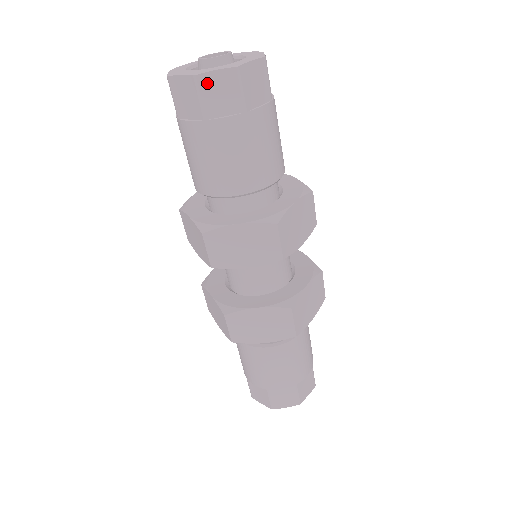
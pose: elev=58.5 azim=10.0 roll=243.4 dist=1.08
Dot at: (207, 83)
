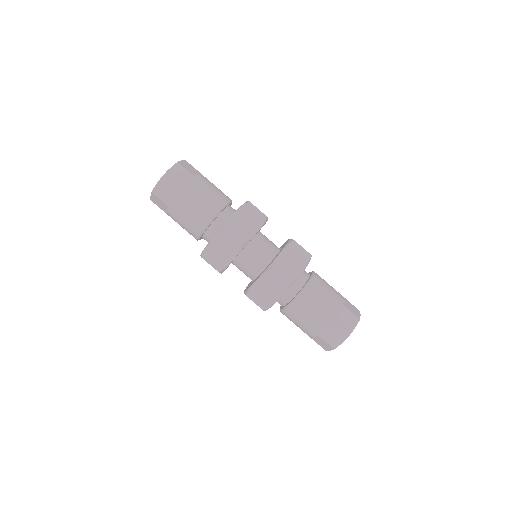
Dot at: (158, 191)
